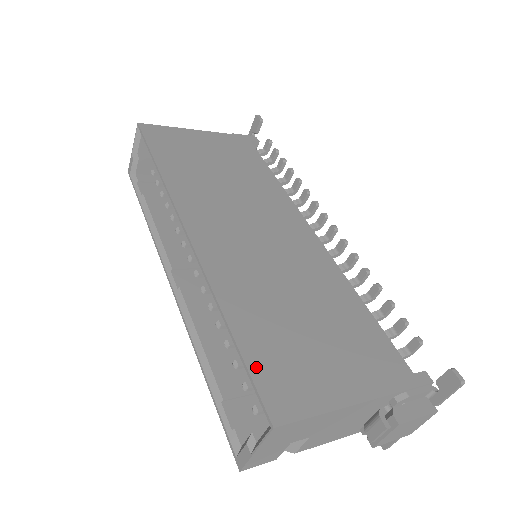
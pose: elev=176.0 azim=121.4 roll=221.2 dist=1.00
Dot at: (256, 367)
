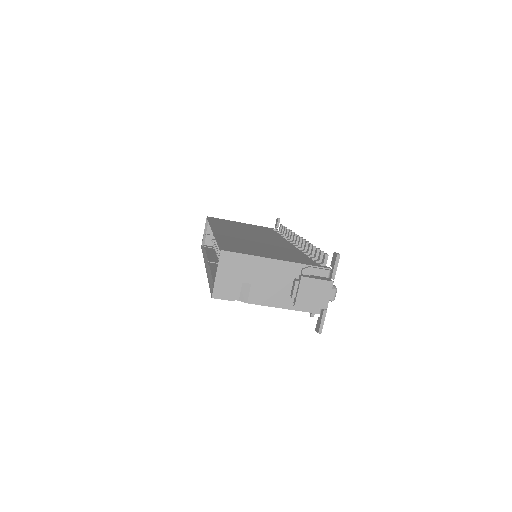
Dot at: (223, 245)
